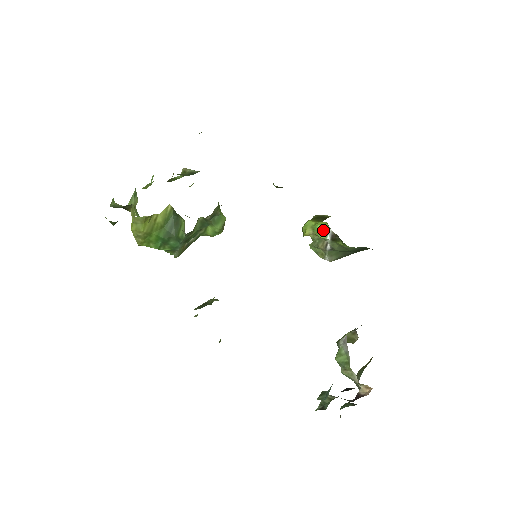
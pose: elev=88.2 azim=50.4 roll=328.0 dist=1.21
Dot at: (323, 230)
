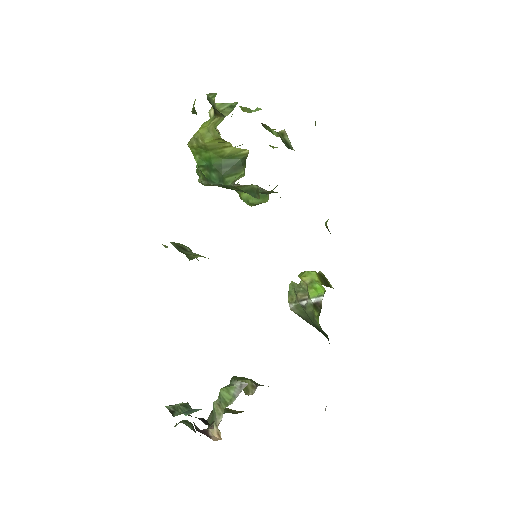
Dot at: (317, 291)
